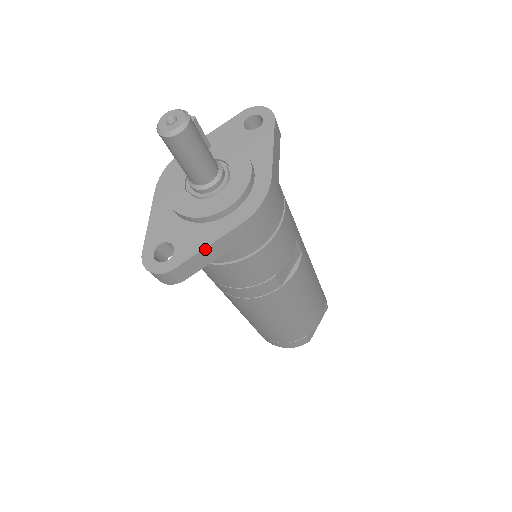
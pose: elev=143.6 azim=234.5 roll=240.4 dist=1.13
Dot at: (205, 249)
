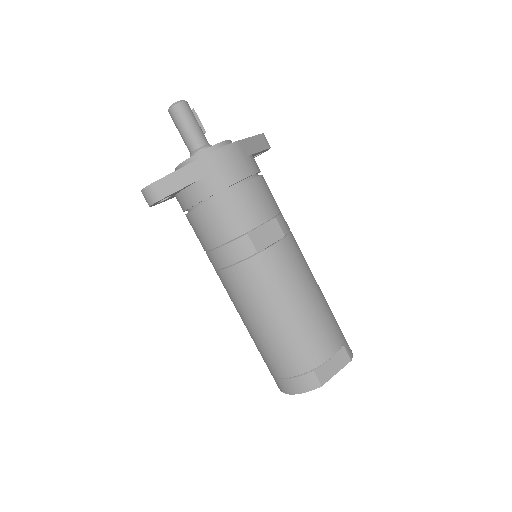
Dot at: (177, 171)
